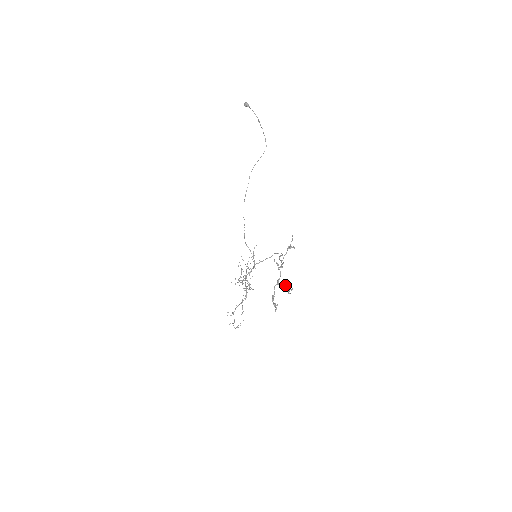
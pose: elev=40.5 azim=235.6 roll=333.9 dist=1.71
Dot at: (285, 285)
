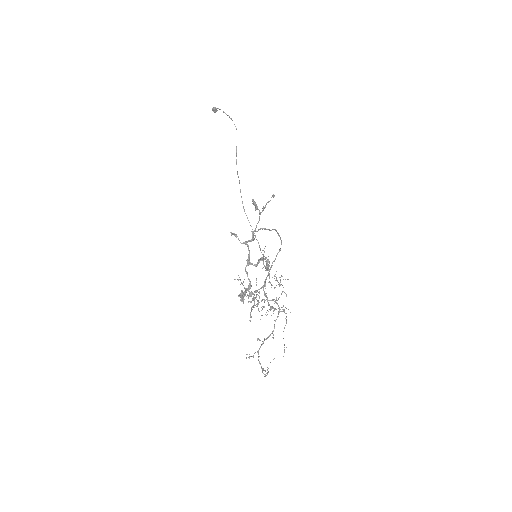
Dot at: occluded
